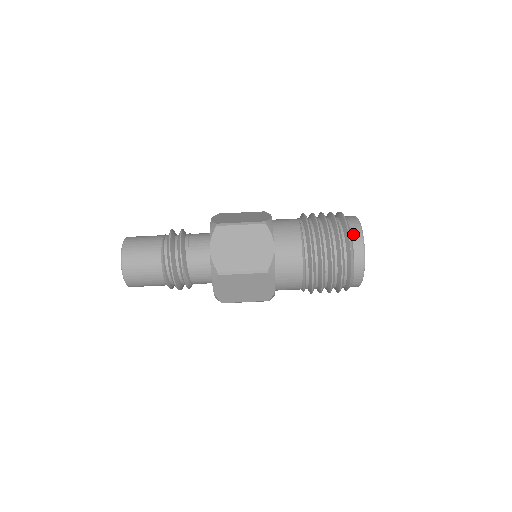
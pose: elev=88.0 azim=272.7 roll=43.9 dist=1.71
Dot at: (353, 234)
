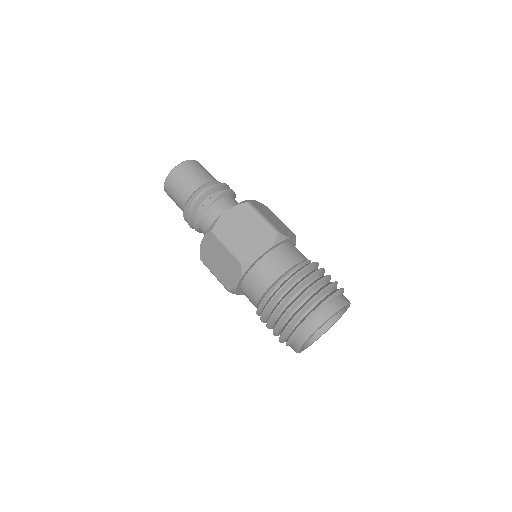
Dot at: (344, 296)
